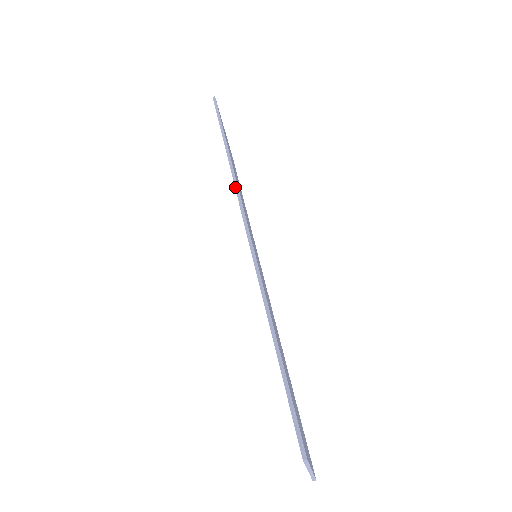
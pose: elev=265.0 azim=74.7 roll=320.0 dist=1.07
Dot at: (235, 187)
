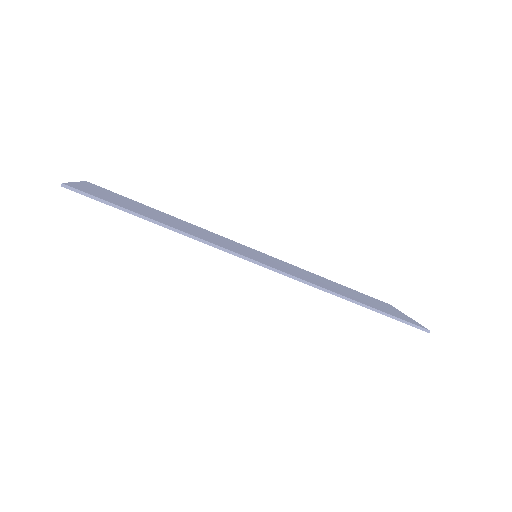
Dot at: occluded
